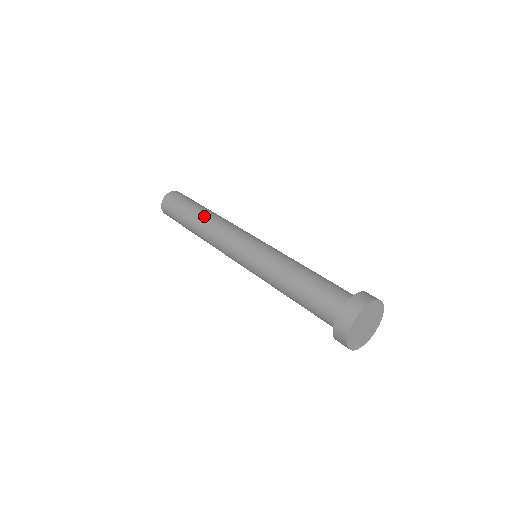
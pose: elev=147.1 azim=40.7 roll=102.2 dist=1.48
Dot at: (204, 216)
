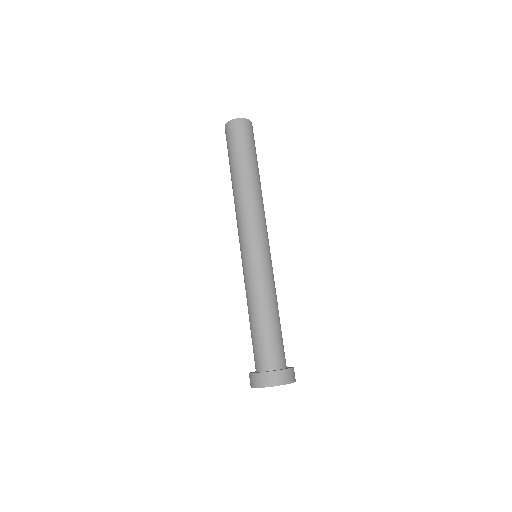
Dot at: (241, 183)
